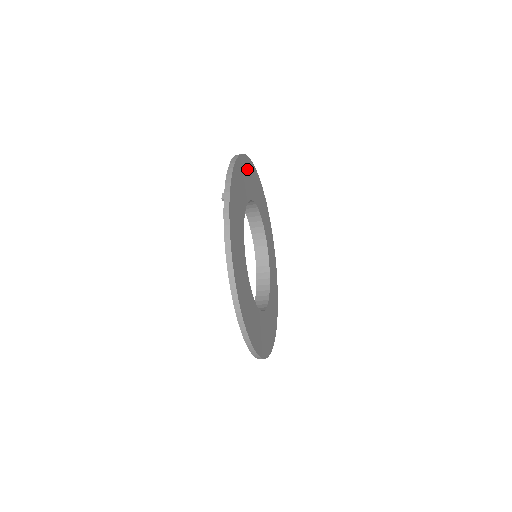
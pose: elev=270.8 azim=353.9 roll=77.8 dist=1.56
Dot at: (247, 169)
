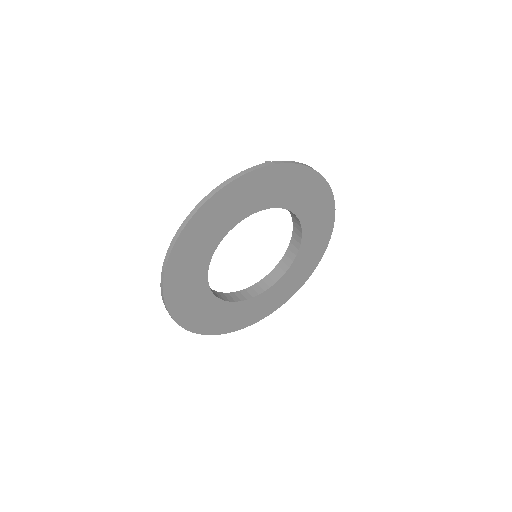
Dot at: (321, 199)
